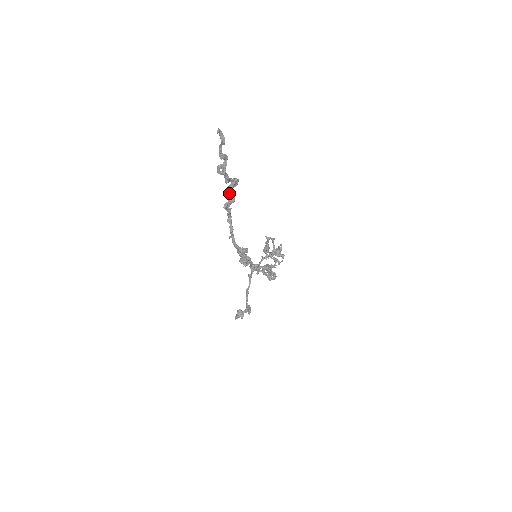
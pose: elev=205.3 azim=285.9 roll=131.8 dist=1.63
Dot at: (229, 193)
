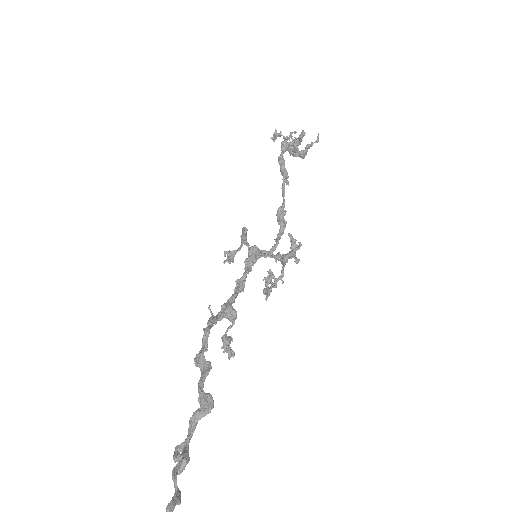
Dot at: (200, 386)
